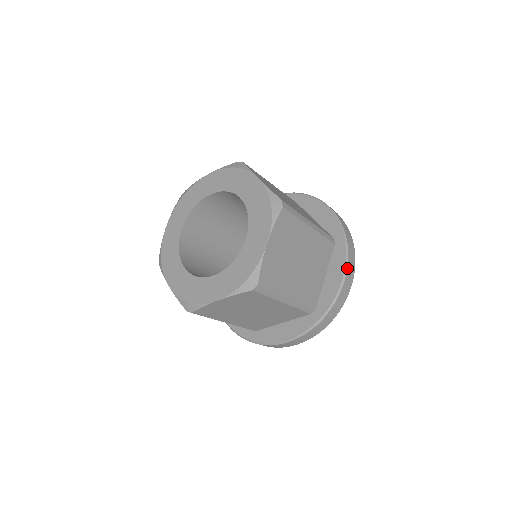
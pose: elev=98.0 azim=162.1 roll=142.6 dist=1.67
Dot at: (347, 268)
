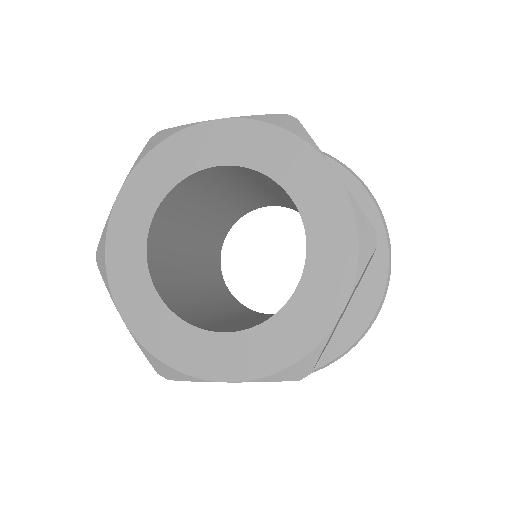
Dot at: occluded
